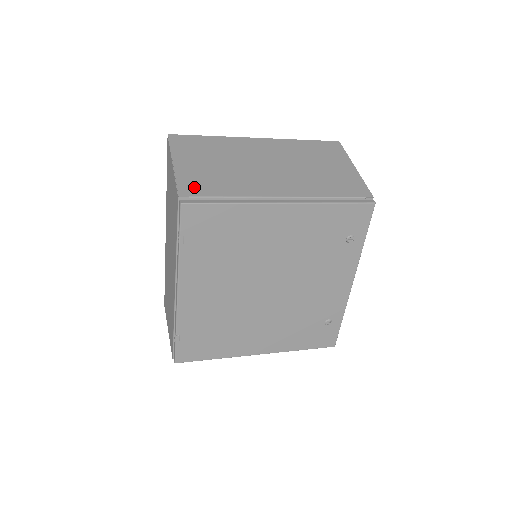
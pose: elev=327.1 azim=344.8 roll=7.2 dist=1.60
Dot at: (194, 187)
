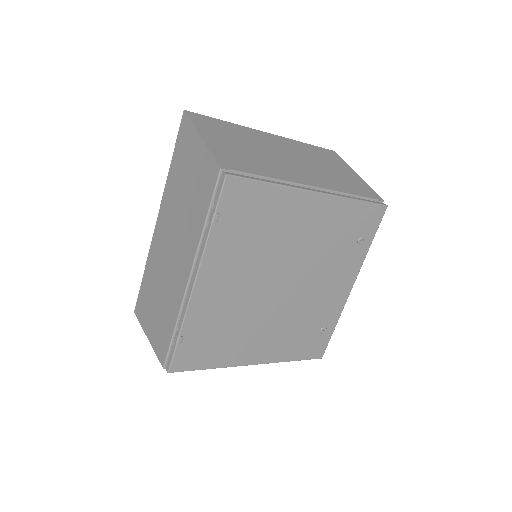
Dot at: (232, 162)
